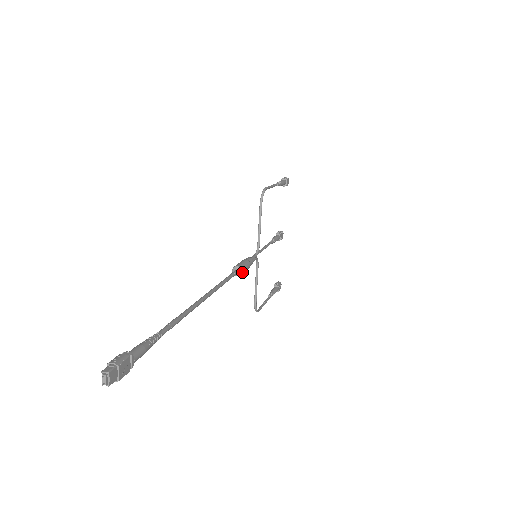
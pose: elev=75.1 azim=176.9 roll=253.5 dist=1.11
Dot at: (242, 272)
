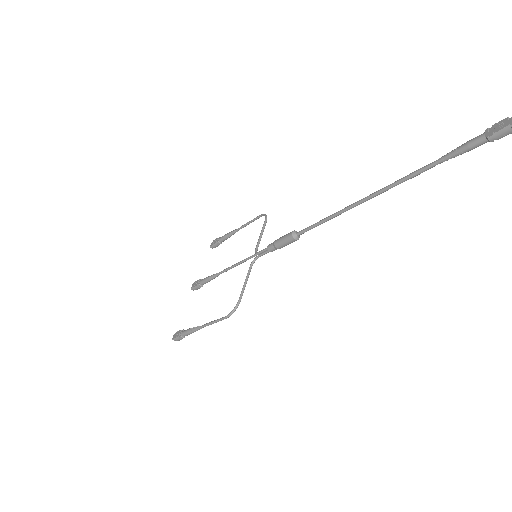
Dot at: (298, 239)
